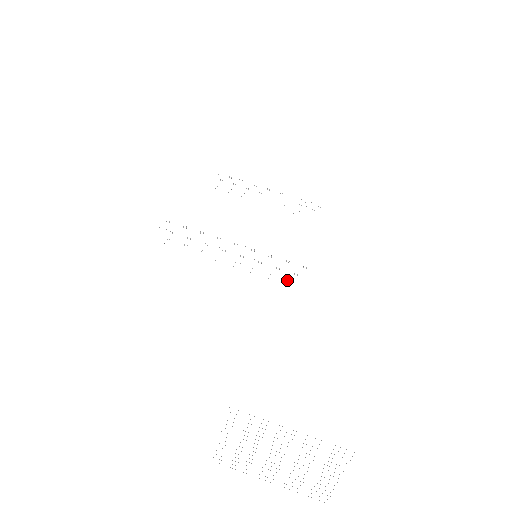
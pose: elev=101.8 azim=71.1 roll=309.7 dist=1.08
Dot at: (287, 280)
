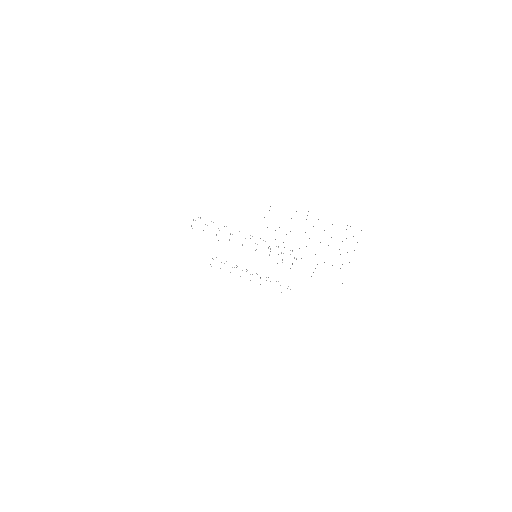
Dot at: occluded
